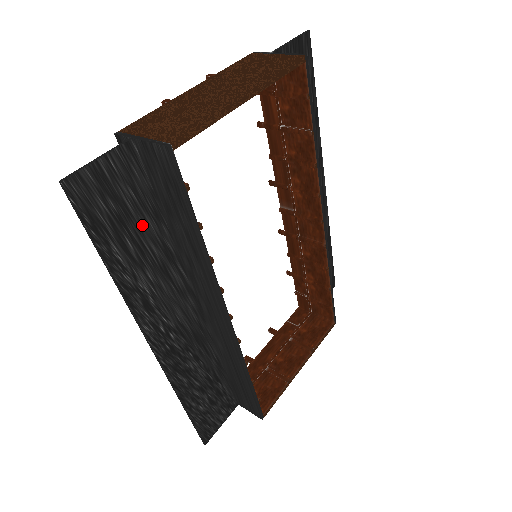
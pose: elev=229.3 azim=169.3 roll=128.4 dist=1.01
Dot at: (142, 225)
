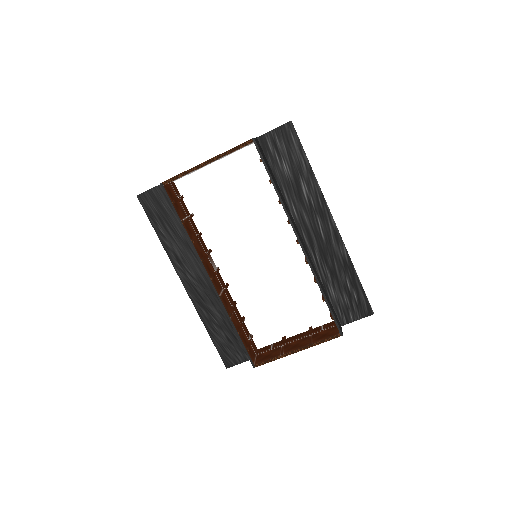
Dot at: (174, 220)
